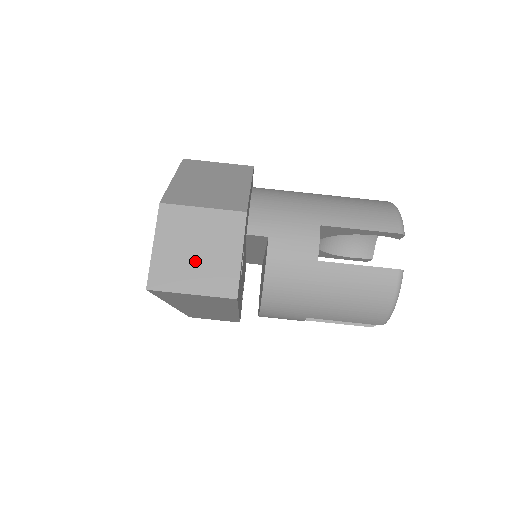
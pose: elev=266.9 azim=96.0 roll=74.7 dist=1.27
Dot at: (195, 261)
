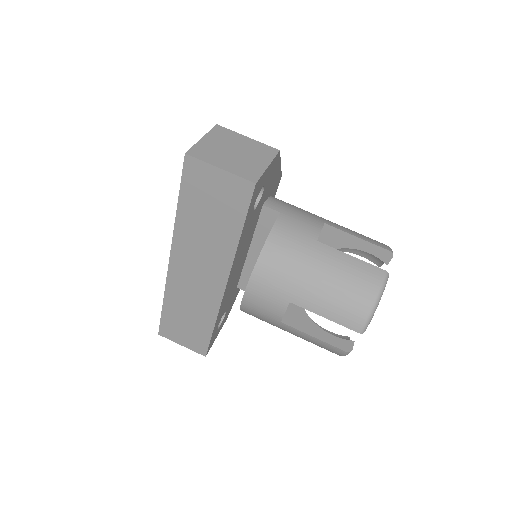
Dot at: (231, 155)
